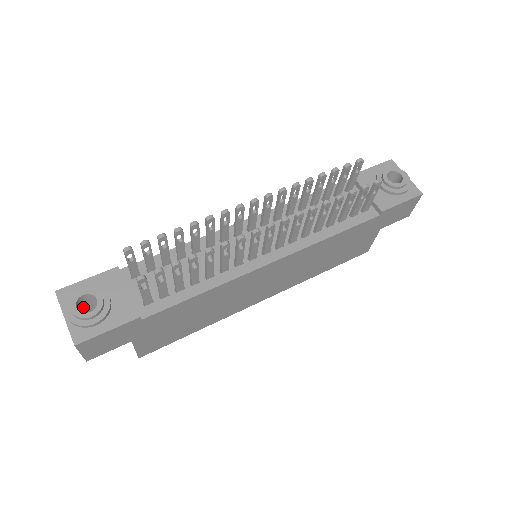
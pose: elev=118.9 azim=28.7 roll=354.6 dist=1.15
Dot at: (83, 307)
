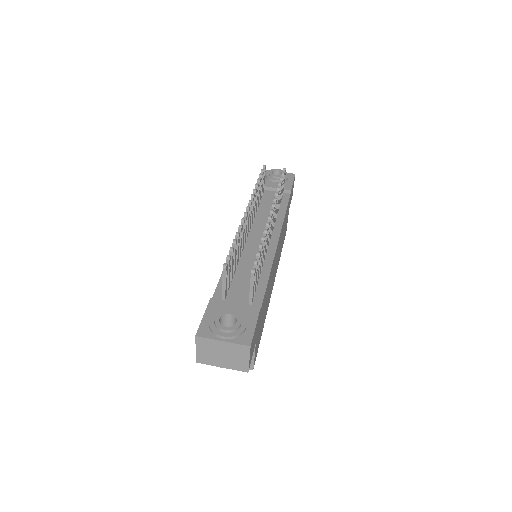
Dot at: occluded
